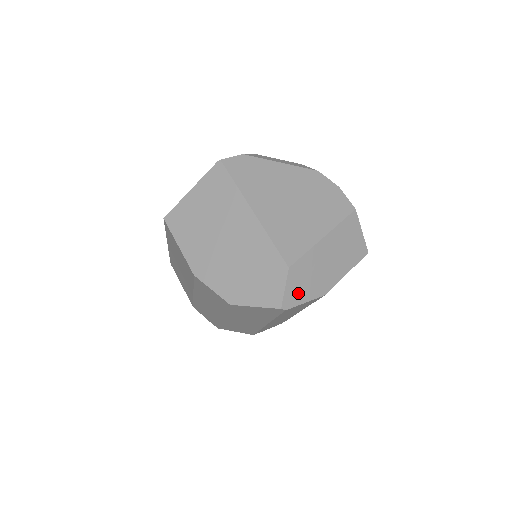
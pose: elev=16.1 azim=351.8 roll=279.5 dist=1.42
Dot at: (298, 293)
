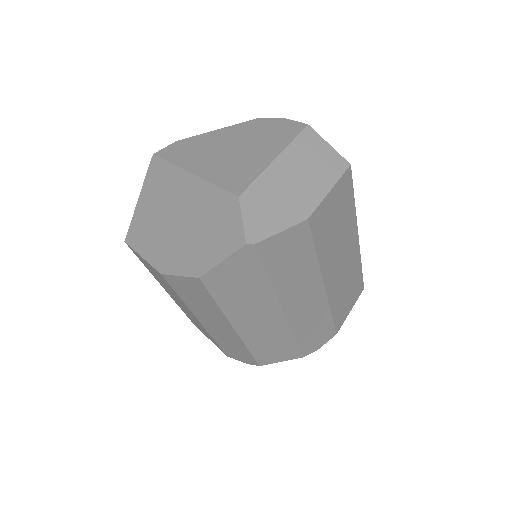
Dot at: (265, 222)
